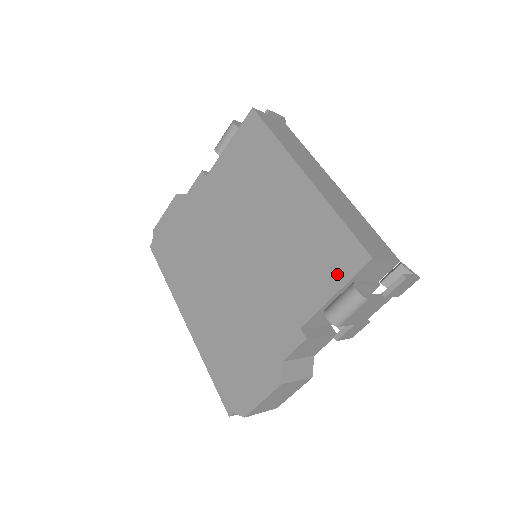
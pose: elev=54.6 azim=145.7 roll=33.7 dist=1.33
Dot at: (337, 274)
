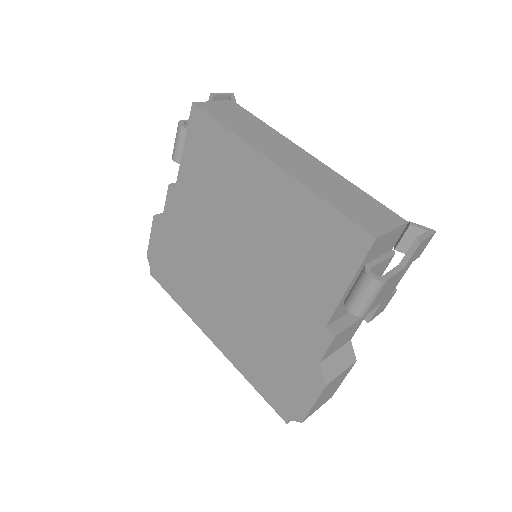
Dot at: (344, 264)
